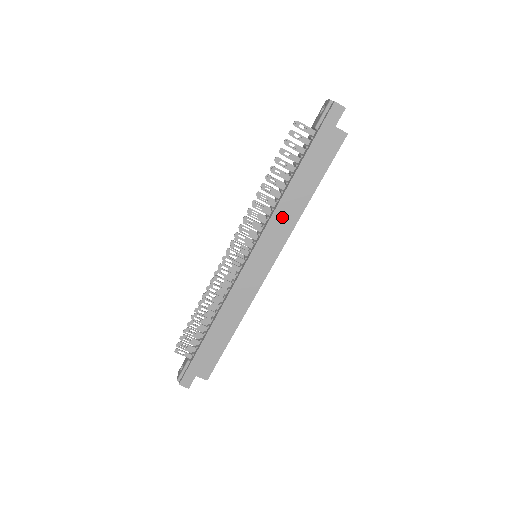
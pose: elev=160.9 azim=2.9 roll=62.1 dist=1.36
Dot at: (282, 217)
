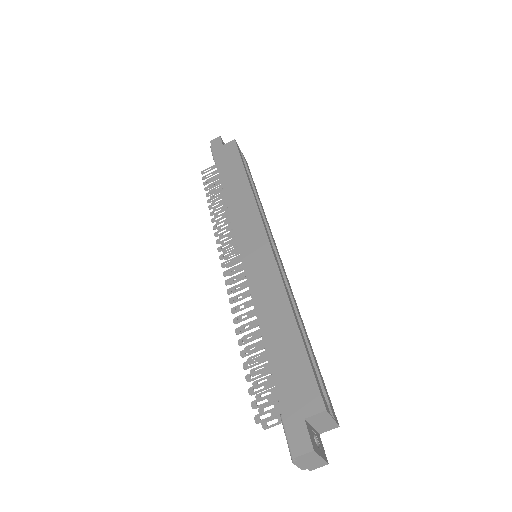
Dot at: (238, 205)
